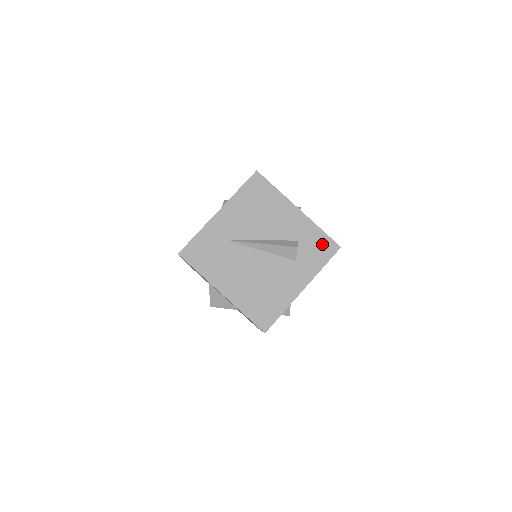
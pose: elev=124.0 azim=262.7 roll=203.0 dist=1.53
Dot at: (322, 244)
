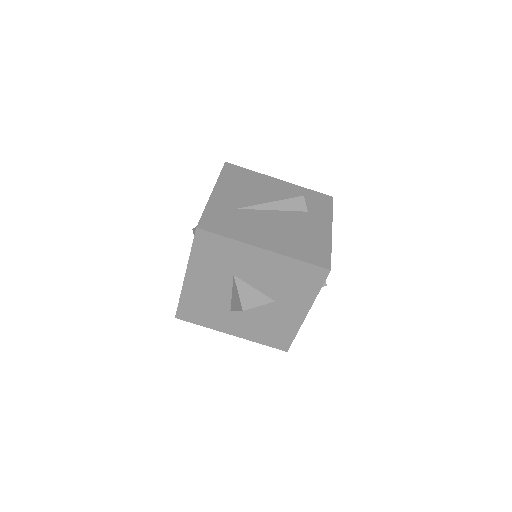
Dot at: (317, 198)
